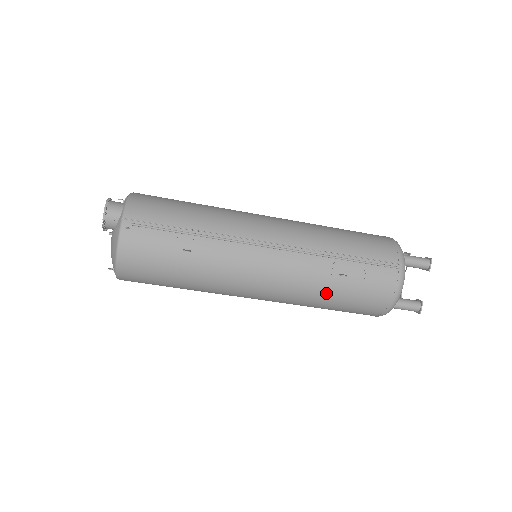
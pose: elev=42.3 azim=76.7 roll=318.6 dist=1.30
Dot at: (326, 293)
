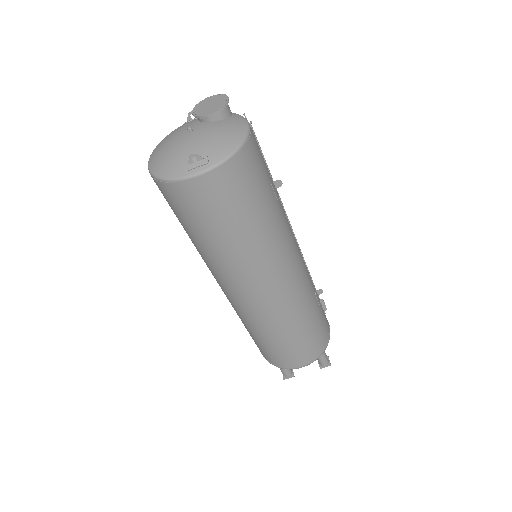
Dot at: (313, 303)
